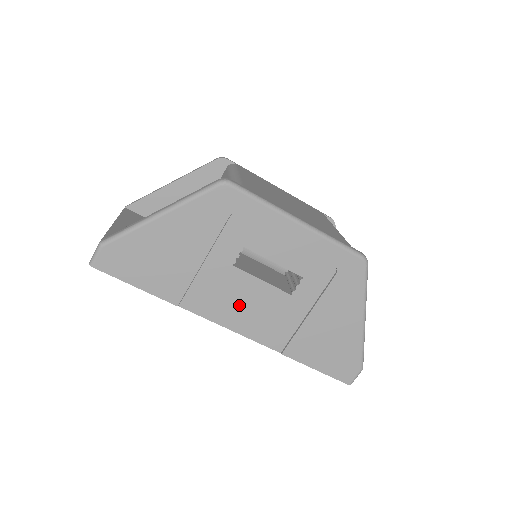
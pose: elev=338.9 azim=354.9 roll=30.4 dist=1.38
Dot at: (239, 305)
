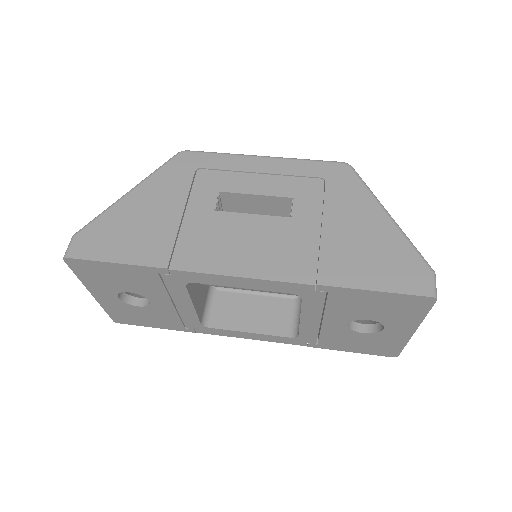
Dot at: (238, 246)
